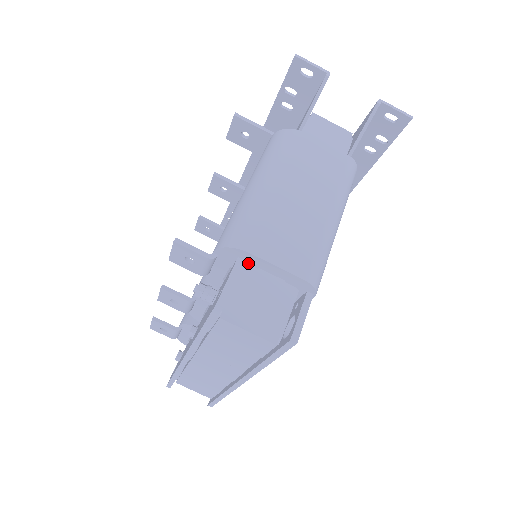
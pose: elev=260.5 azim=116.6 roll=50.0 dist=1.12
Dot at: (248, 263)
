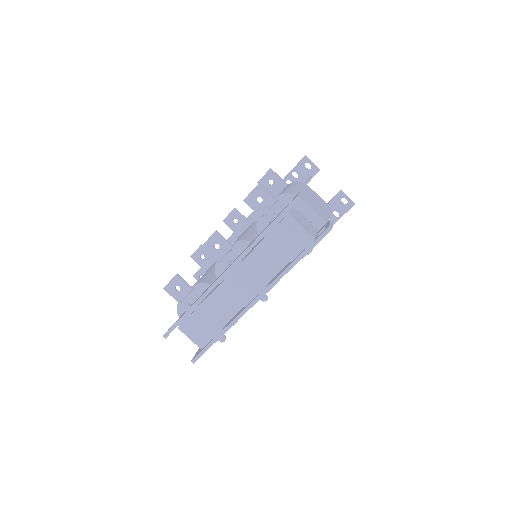
Dot at: (295, 207)
